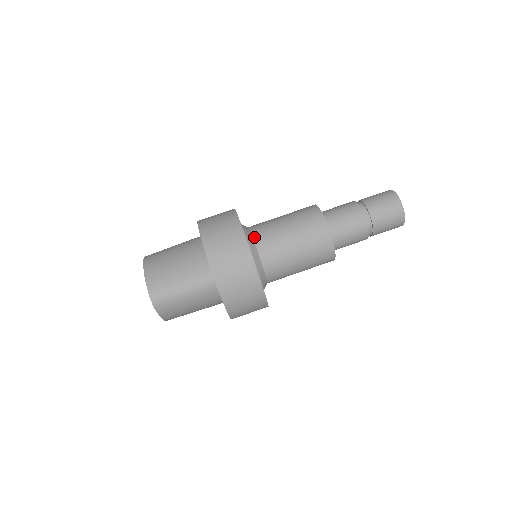
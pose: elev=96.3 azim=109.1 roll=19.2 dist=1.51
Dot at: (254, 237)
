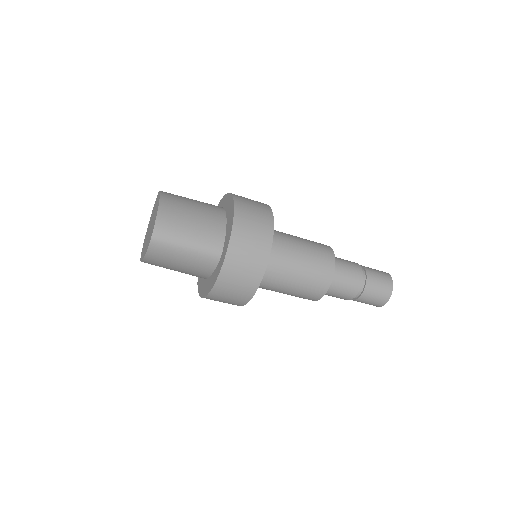
Dot at: occluded
